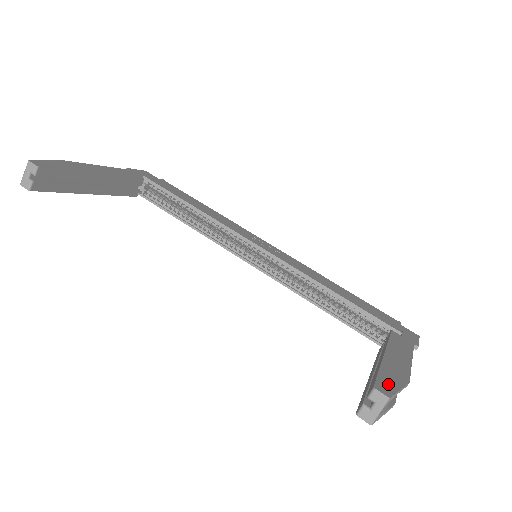
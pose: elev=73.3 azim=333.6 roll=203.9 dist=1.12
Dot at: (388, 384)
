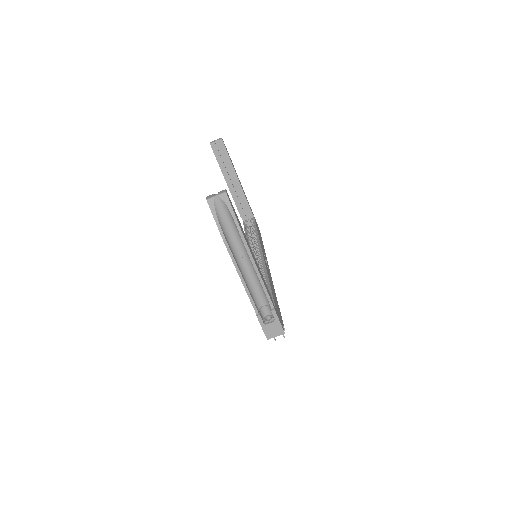
Dot at: (233, 207)
